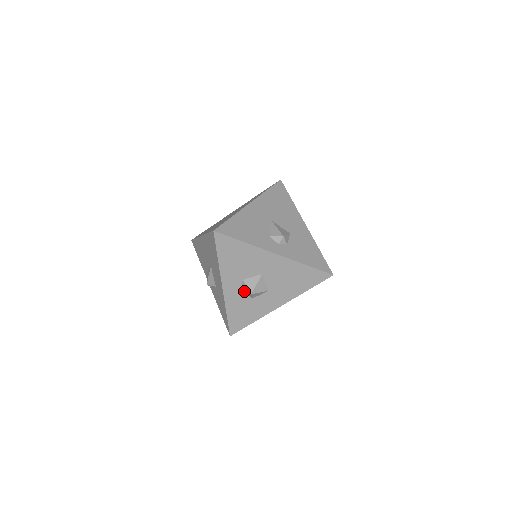
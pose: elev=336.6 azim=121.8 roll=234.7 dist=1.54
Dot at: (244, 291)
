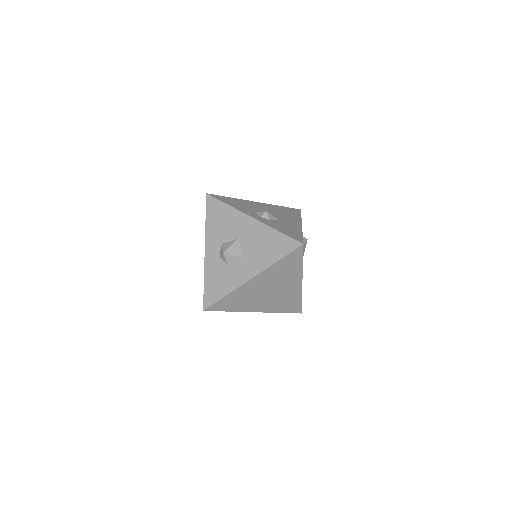
Dot at: (221, 254)
